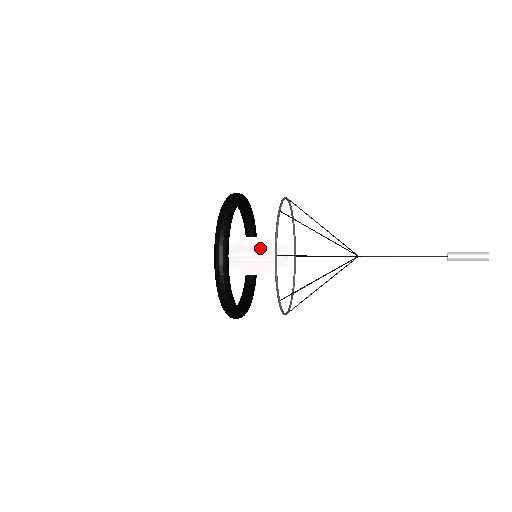
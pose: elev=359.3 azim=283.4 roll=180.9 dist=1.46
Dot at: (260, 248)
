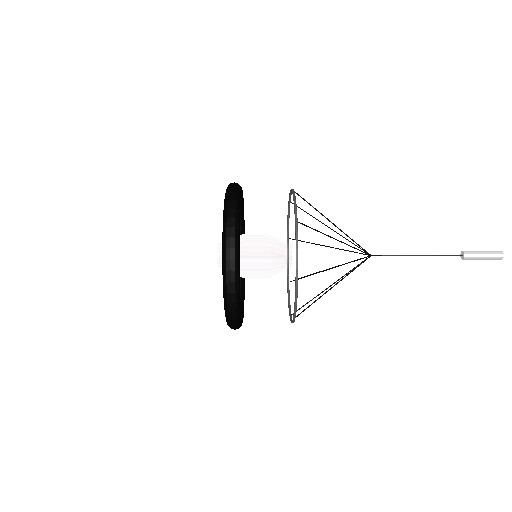
Dot at: (266, 254)
